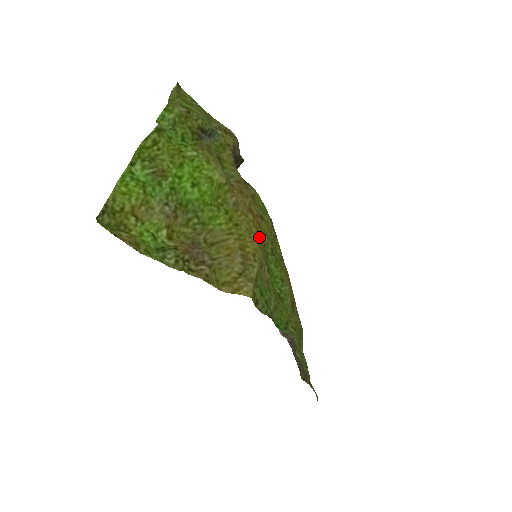
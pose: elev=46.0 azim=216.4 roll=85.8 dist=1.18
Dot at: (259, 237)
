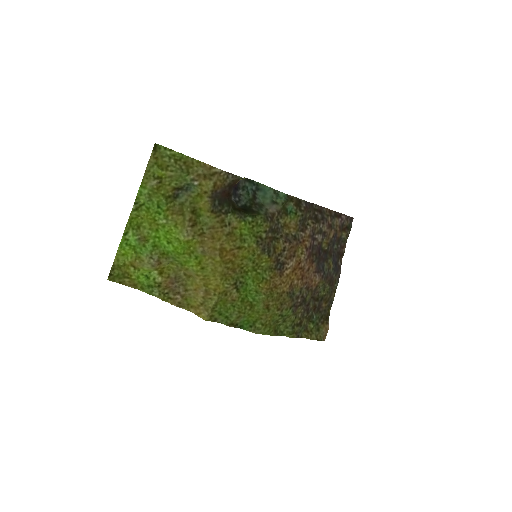
Dot at: (233, 265)
